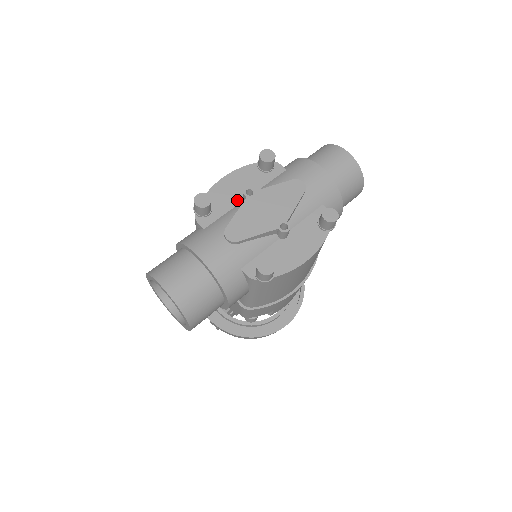
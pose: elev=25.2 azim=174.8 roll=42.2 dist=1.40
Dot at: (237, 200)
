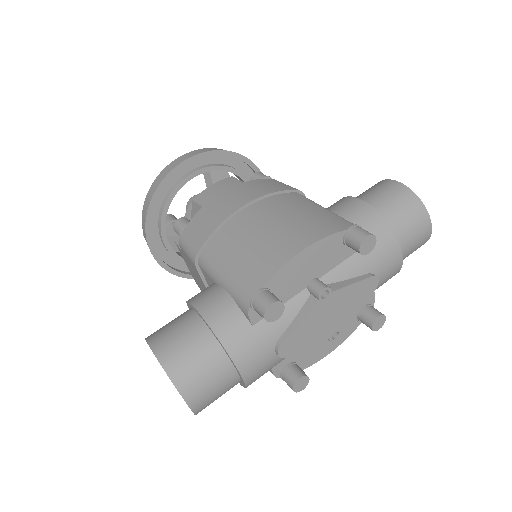
Dot at: (302, 286)
